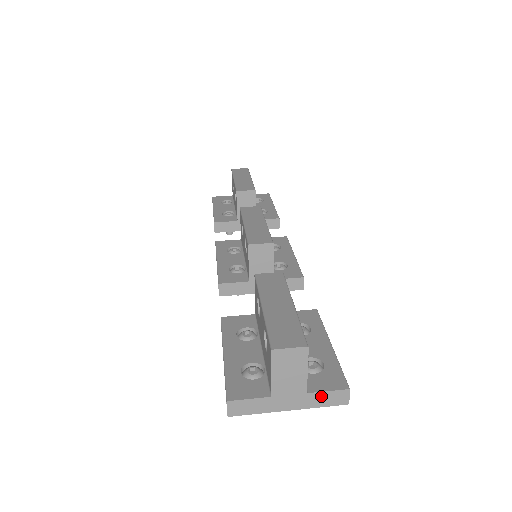
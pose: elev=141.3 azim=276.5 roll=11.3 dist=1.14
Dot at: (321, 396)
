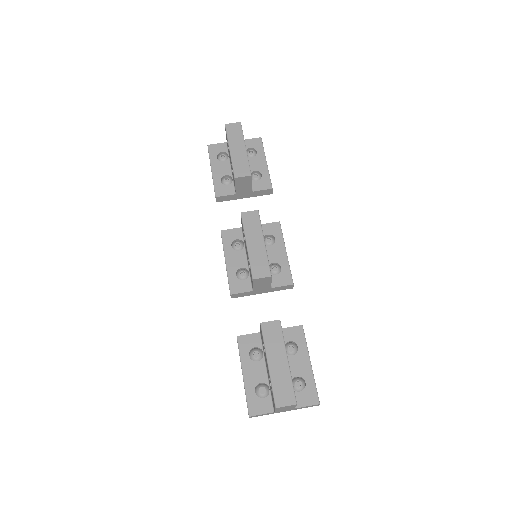
Dot at: (303, 407)
